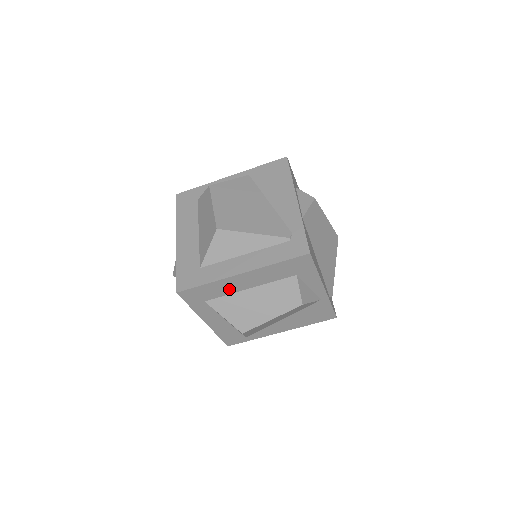
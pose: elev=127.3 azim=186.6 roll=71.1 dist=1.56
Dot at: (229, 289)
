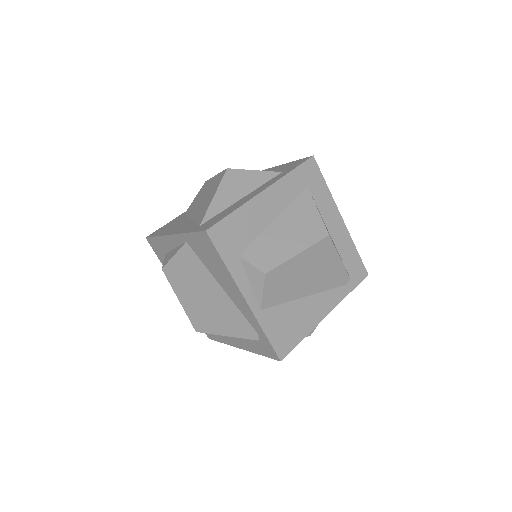
Dot at: occluded
